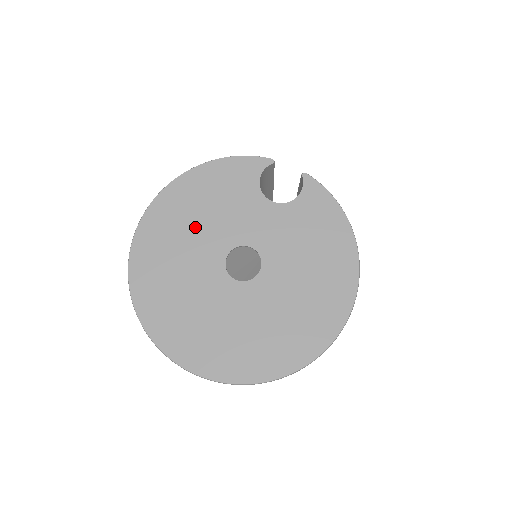
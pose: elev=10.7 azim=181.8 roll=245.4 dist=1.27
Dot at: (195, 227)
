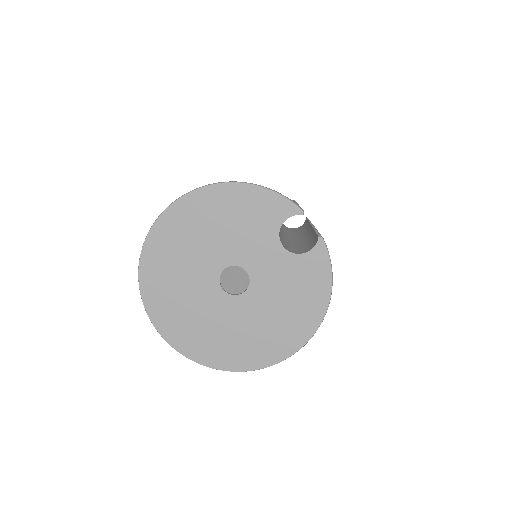
Dot at: (213, 232)
